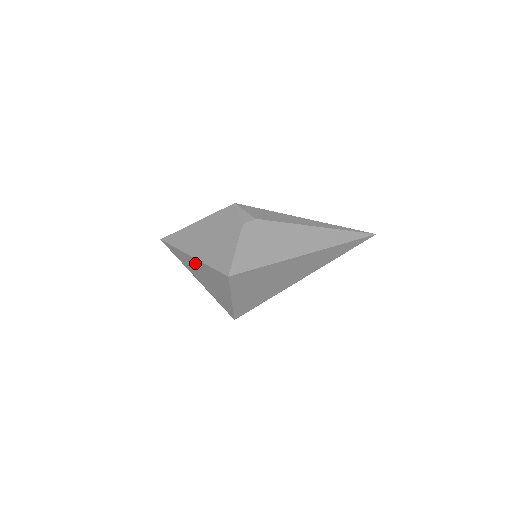
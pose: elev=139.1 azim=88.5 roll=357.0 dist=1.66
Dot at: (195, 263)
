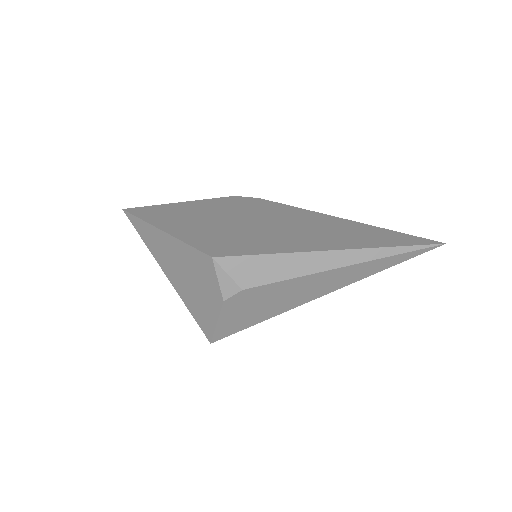
Dot at: occluded
